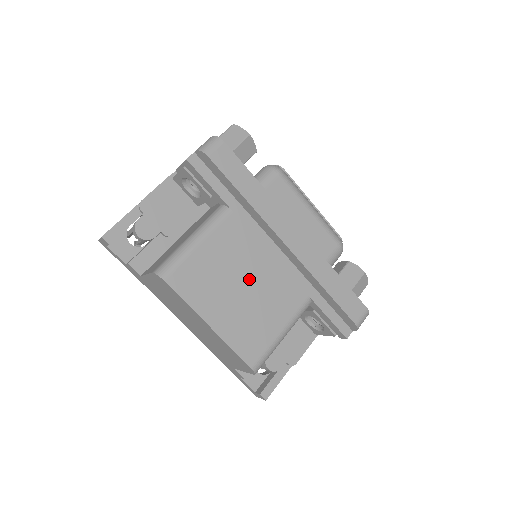
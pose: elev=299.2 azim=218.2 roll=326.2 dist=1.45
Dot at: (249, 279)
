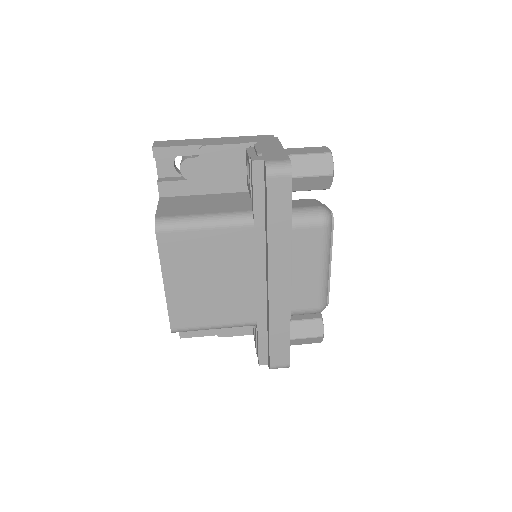
Dot at: (222, 278)
